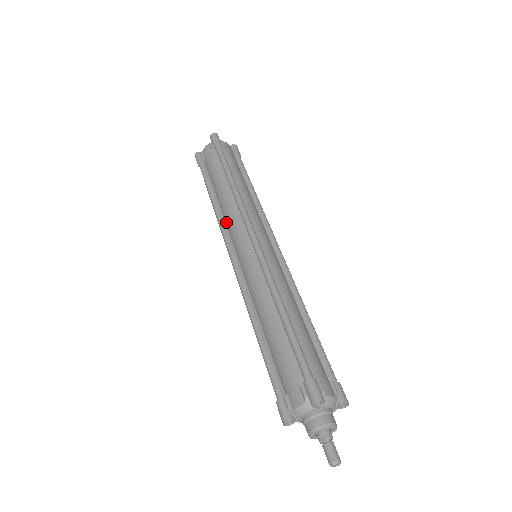
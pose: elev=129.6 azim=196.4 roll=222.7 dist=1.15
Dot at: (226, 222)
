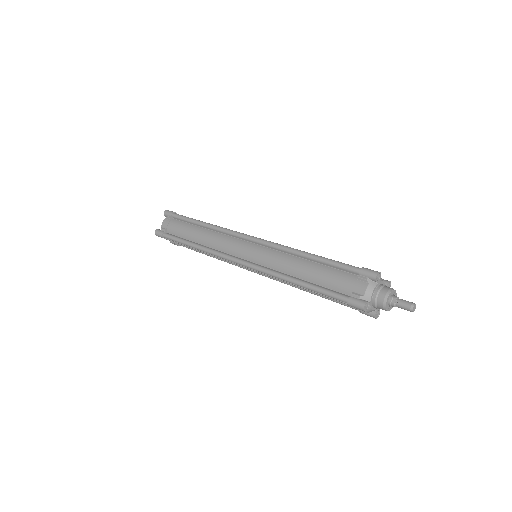
Dot at: (218, 248)
